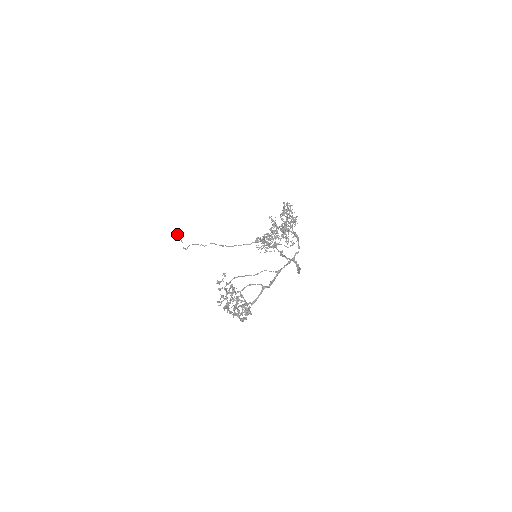
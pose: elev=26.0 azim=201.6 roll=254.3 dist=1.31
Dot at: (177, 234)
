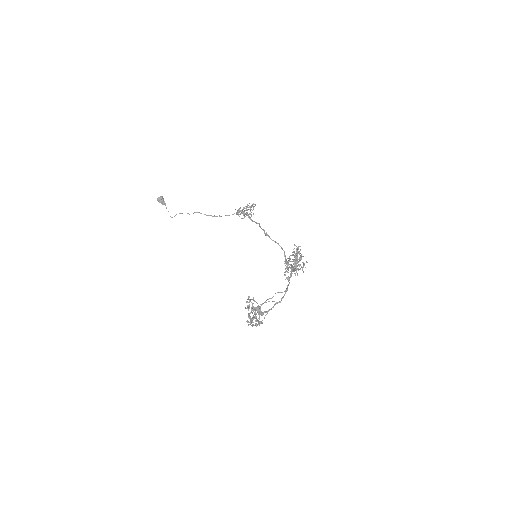
Dot at: (161, 201)
